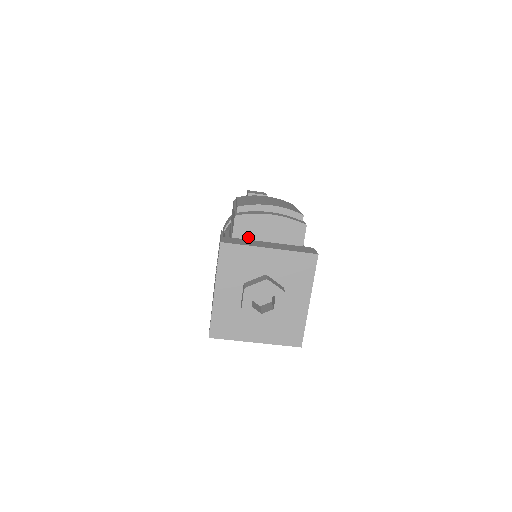
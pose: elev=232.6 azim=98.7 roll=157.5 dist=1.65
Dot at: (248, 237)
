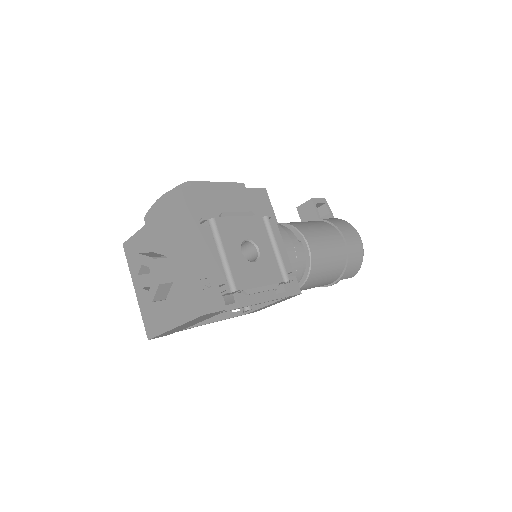
Dot at: occluded
